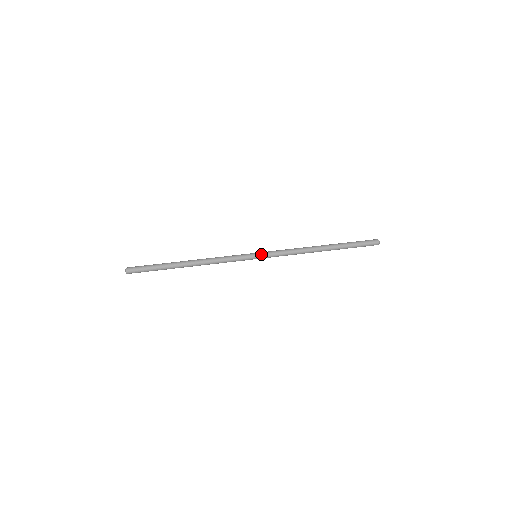
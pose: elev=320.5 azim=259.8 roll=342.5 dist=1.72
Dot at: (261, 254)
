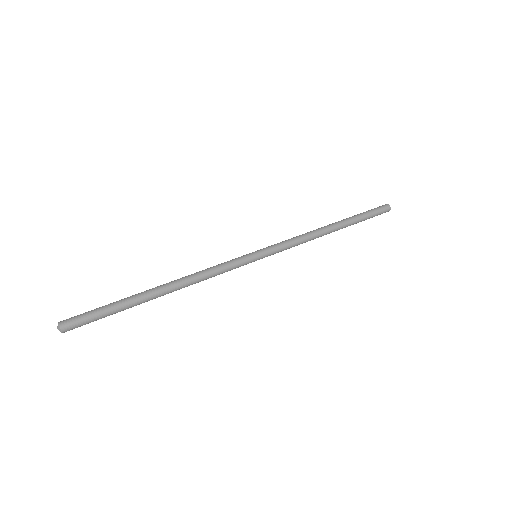
Dot at: (264, 253)
